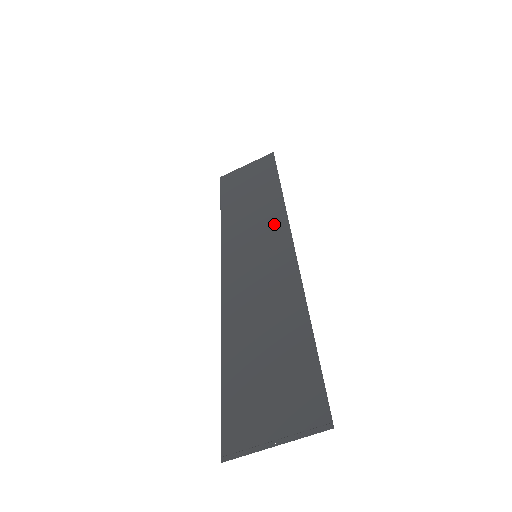
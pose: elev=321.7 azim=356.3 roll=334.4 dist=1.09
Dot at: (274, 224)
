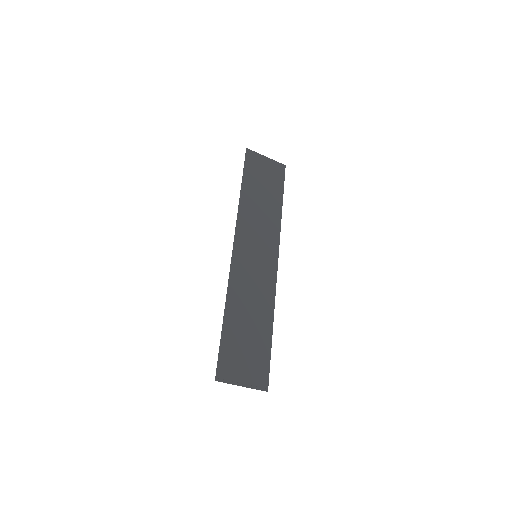
Dot at: (272, 239)
